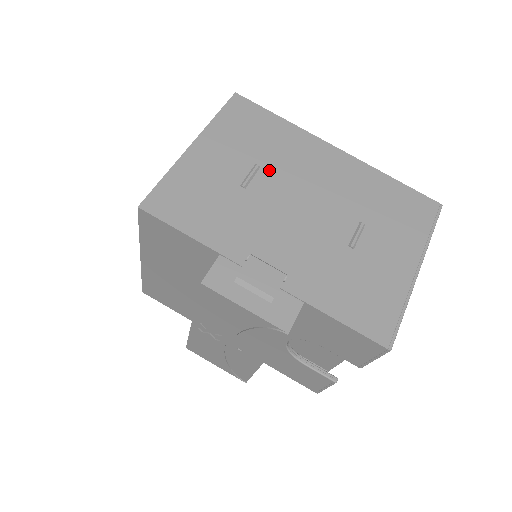
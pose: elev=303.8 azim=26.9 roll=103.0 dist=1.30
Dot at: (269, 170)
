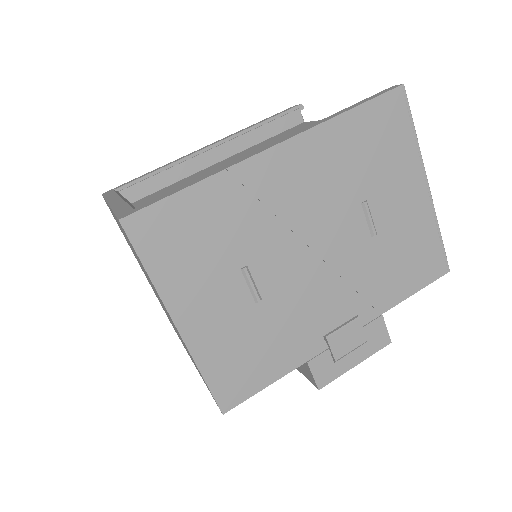
Dot at: (256, 258)
